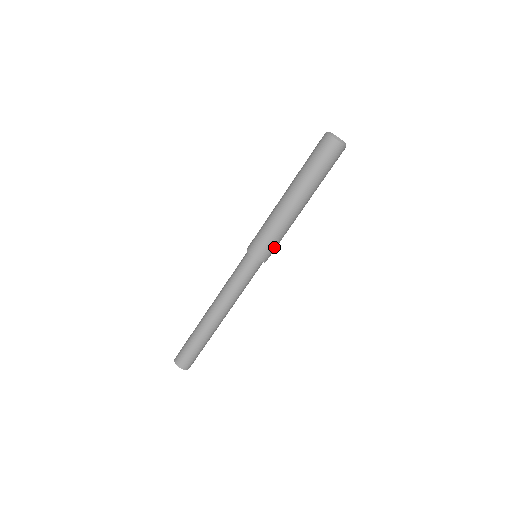
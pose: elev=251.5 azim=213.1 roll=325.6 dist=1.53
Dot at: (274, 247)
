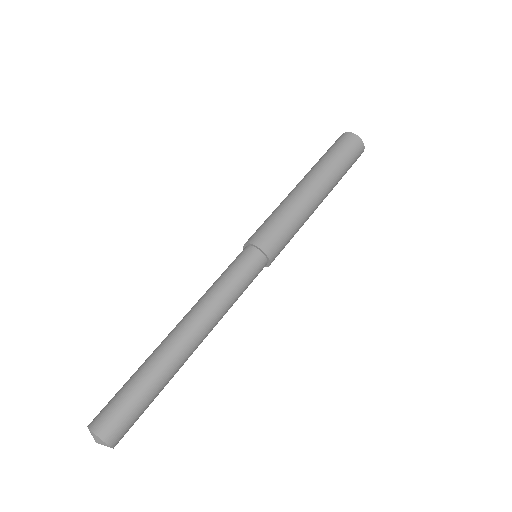
Dot at: (271, 228)
